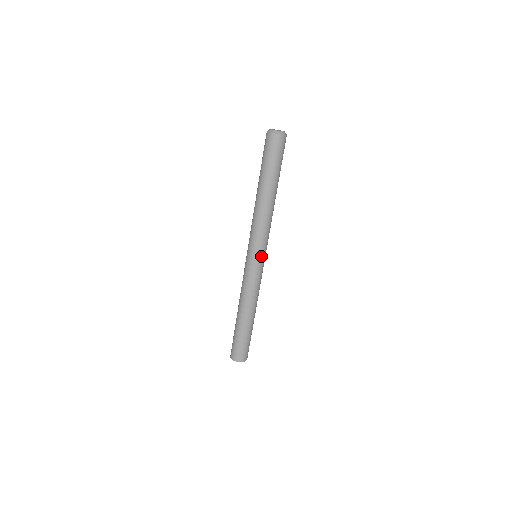
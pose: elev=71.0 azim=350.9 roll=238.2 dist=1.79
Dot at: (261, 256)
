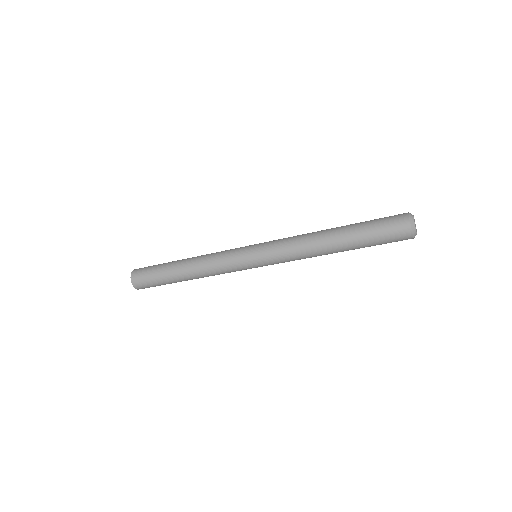
Dot at: (258, 263)
